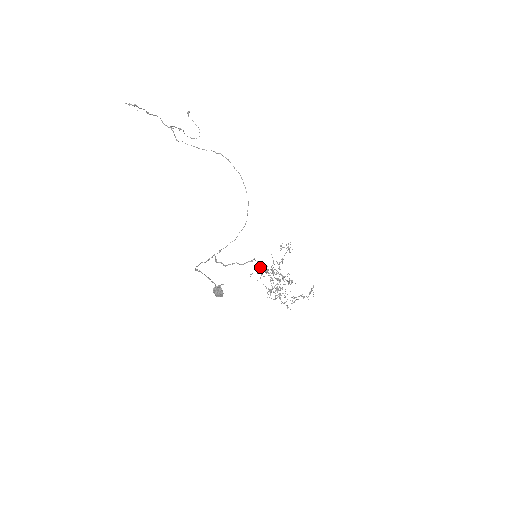
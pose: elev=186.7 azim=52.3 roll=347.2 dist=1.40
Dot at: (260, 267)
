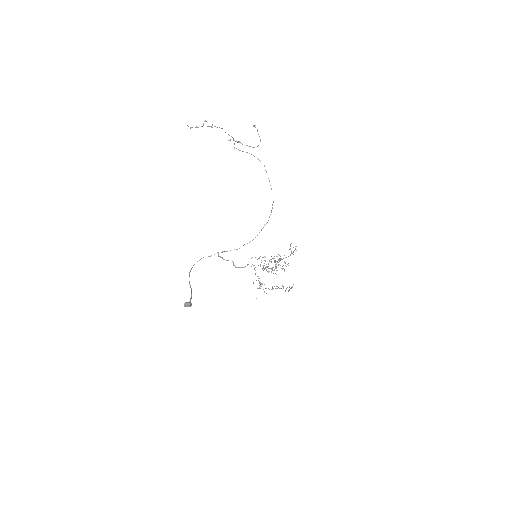
Dot at: occluded
